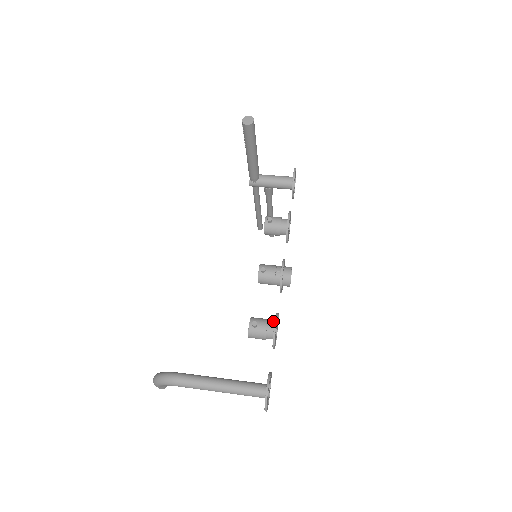
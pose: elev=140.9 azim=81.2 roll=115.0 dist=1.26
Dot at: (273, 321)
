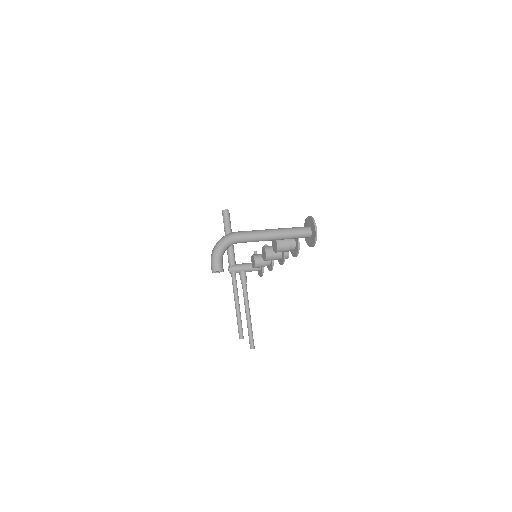
Dot at: occluded
